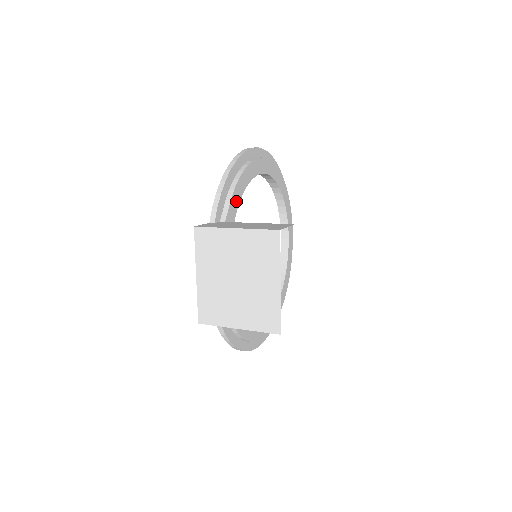
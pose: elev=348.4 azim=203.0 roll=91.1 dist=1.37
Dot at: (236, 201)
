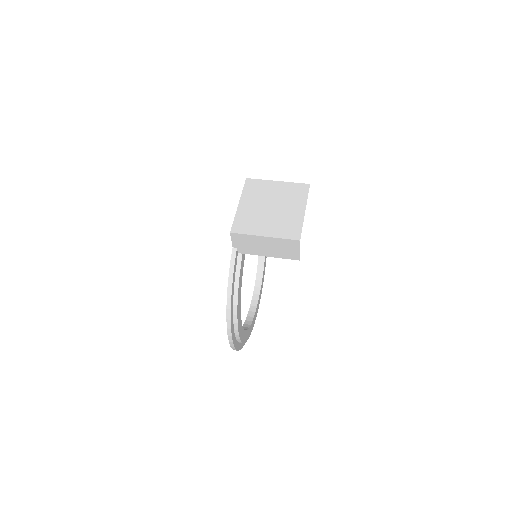
Dot at: occluded
